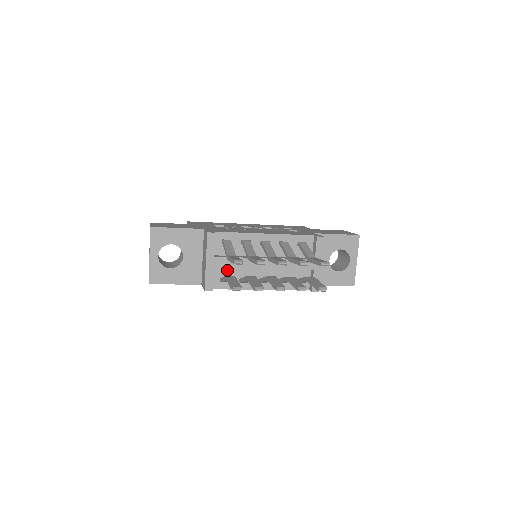
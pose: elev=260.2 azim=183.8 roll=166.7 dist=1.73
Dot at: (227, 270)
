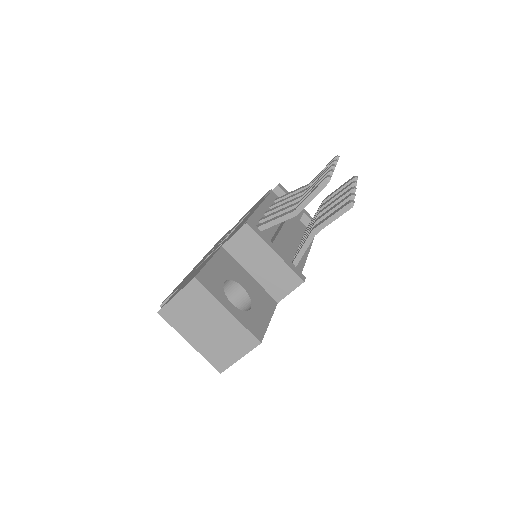
Dot at: occluded
